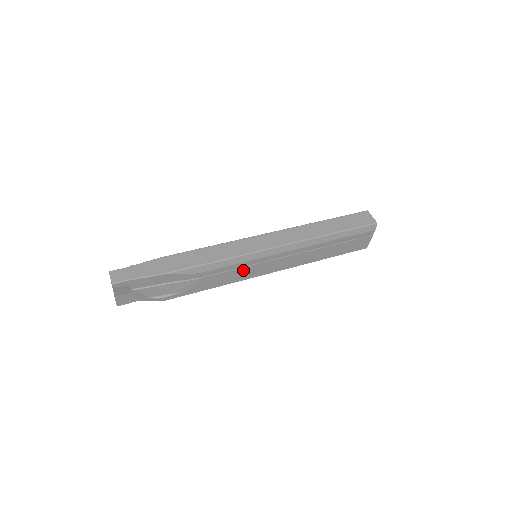
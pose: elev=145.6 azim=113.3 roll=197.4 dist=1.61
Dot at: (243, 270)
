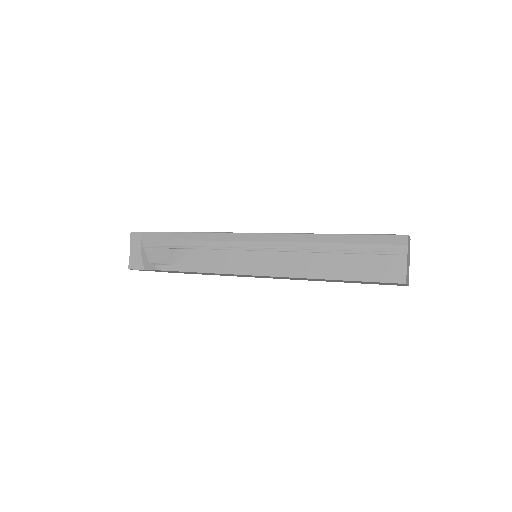
Dot at: (232, 256)
